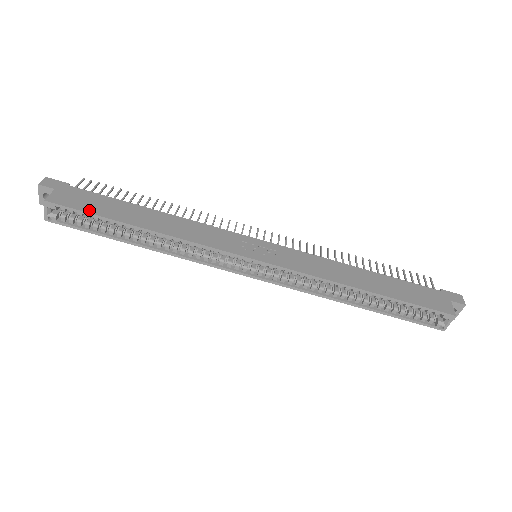
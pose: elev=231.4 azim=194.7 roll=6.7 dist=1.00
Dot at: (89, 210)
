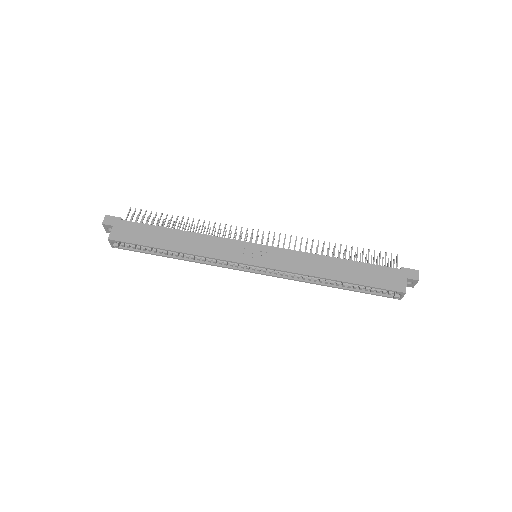
Dot at: (137, 241)
